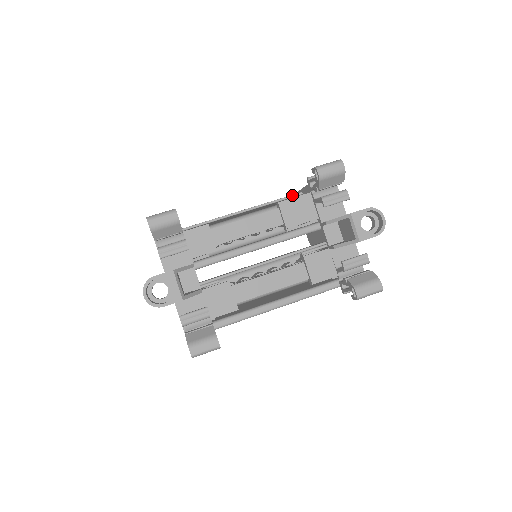
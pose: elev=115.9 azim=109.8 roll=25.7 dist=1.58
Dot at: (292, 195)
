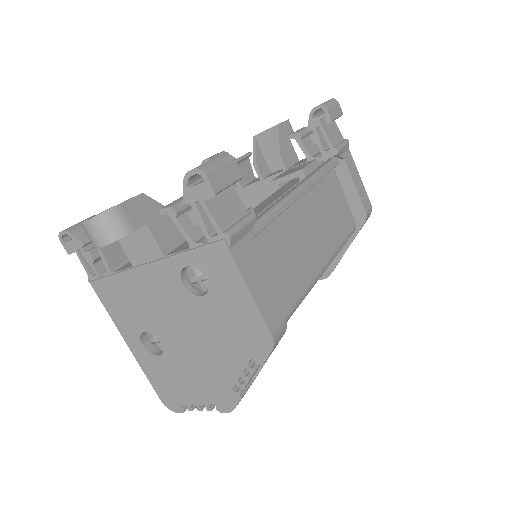
Dot at: occluded
